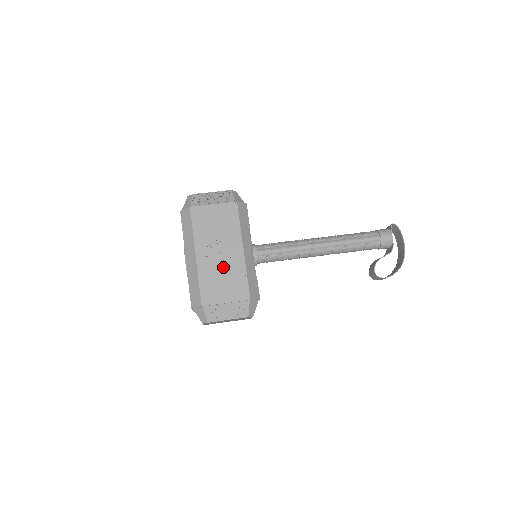
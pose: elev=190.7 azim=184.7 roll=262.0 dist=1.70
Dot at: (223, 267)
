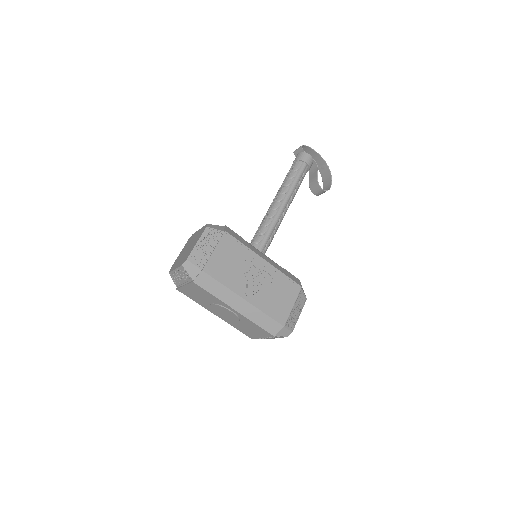
Dot at: (267, 286)
